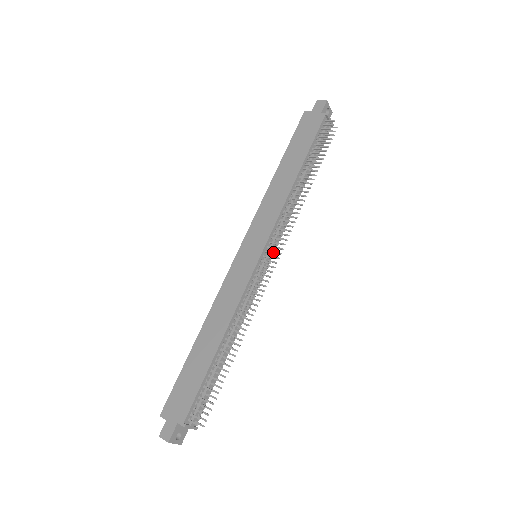
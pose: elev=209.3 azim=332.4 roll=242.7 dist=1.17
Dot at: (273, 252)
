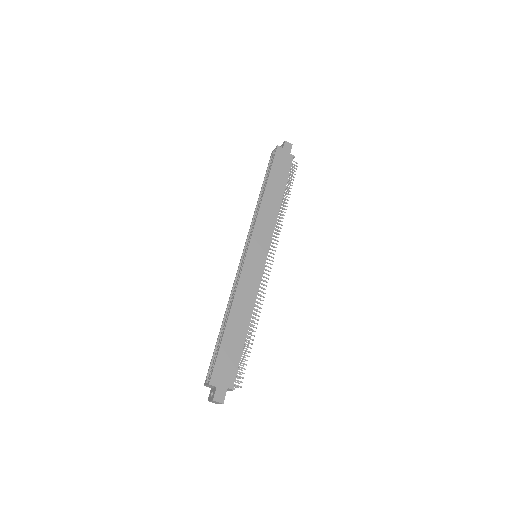
Dot at: occluded
